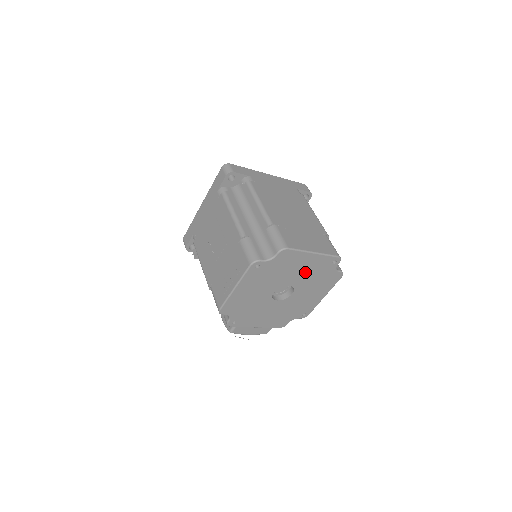
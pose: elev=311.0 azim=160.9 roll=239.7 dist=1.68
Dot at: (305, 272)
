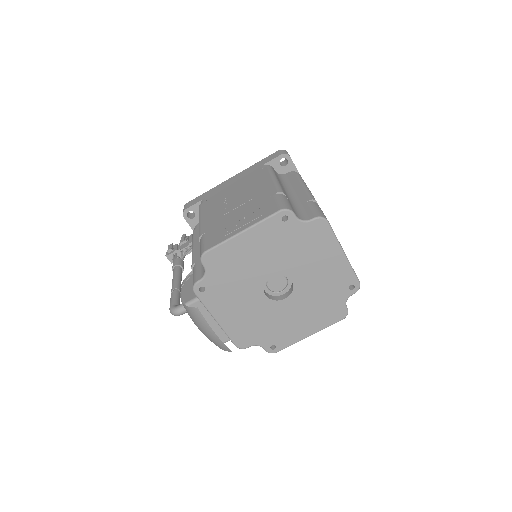
Dot at: (318, 275)
